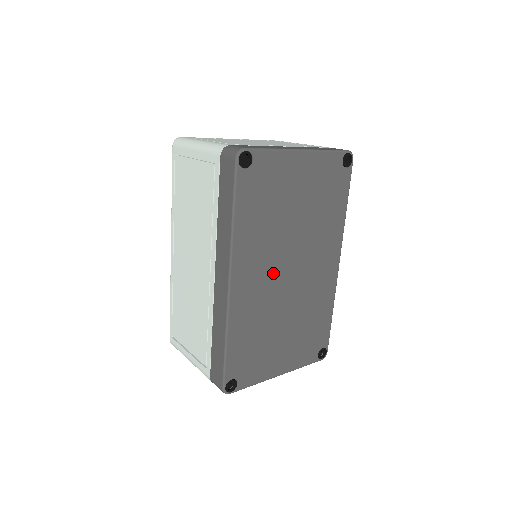
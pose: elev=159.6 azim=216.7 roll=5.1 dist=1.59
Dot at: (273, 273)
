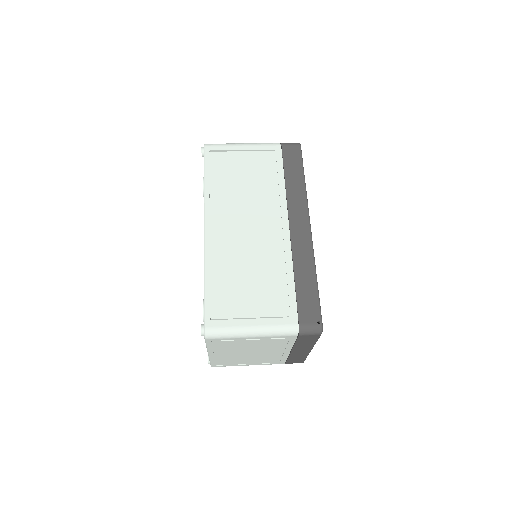
Dot at: occluded
